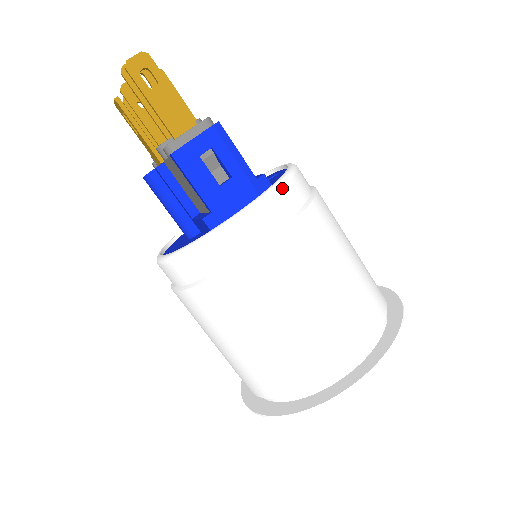
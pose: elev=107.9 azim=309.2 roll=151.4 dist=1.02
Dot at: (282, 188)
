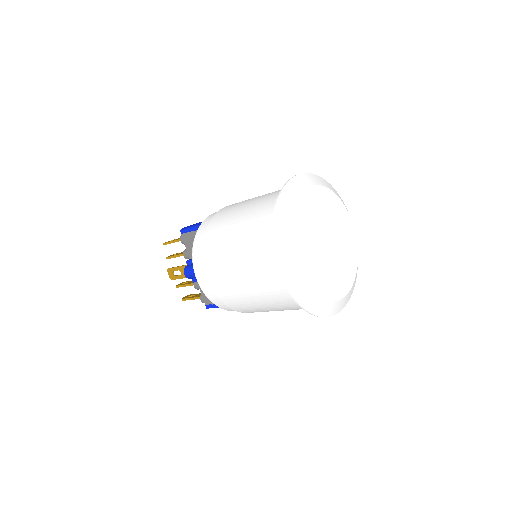
Dot at: occluded
